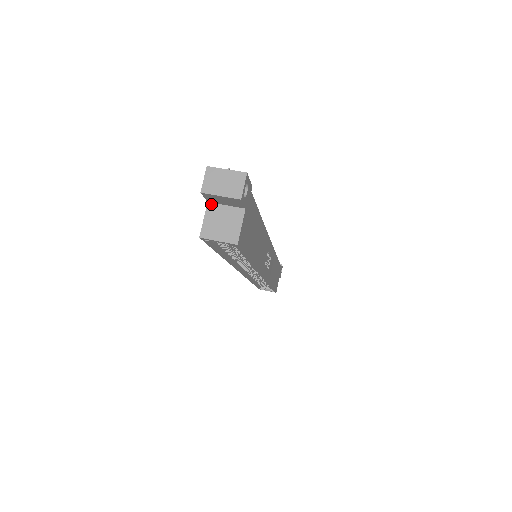
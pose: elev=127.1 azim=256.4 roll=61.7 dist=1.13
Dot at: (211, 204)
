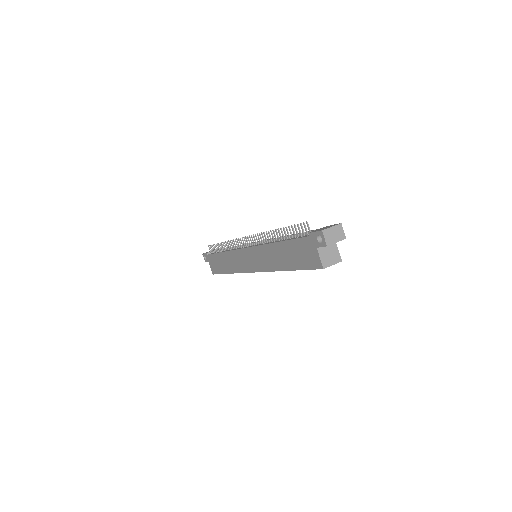
Dot at: (319, 248)
